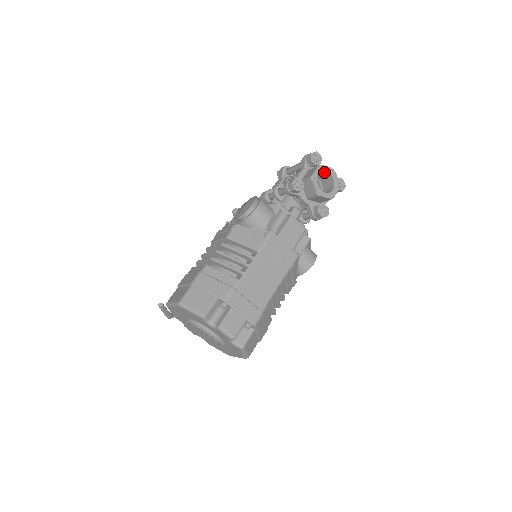
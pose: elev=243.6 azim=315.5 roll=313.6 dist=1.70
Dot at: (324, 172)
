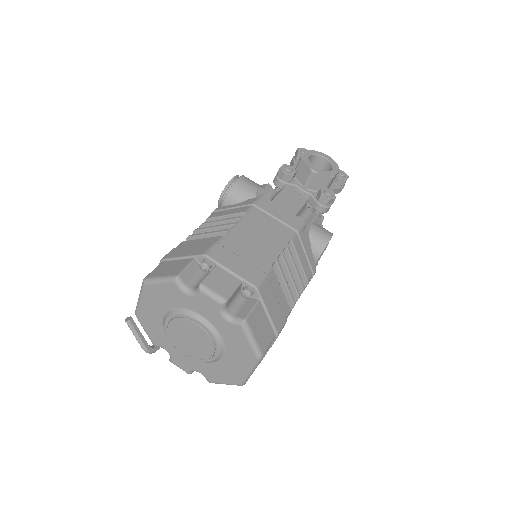
Dot at: (316, 158)
